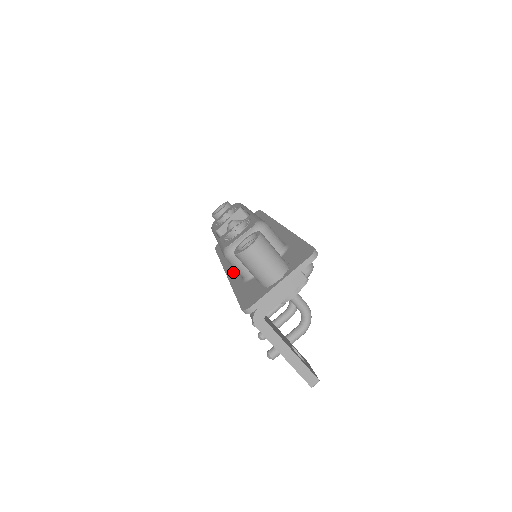
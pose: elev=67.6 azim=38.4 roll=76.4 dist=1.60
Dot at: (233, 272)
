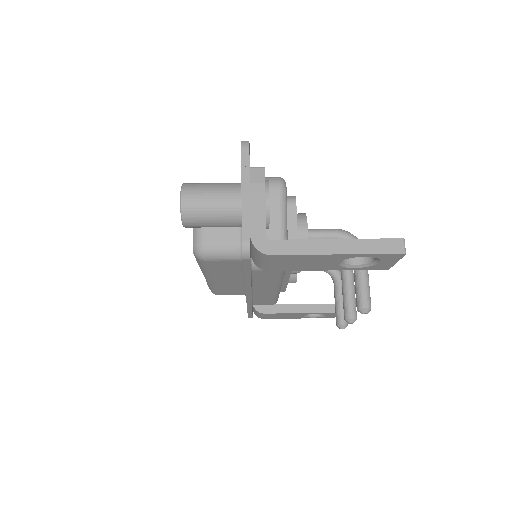
Dot at: occluded
